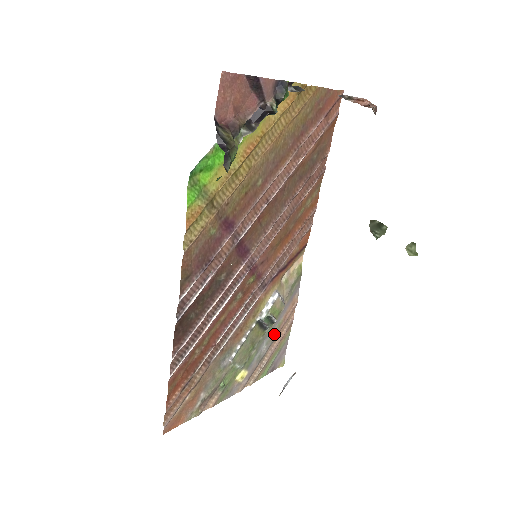
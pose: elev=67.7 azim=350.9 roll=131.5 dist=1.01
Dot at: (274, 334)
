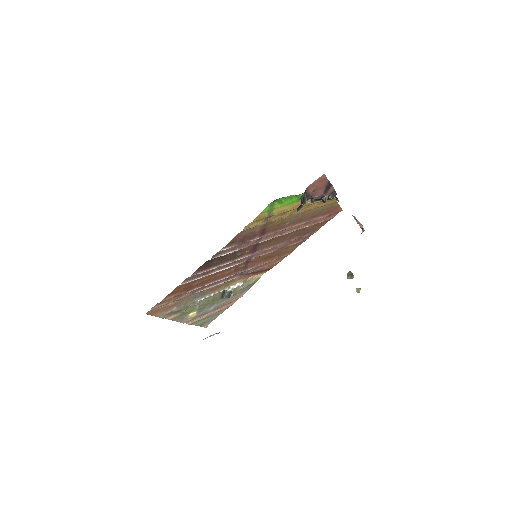
Dot at: (221, 305)
